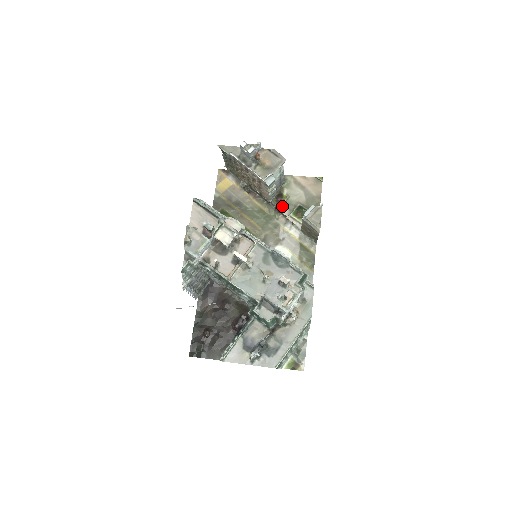
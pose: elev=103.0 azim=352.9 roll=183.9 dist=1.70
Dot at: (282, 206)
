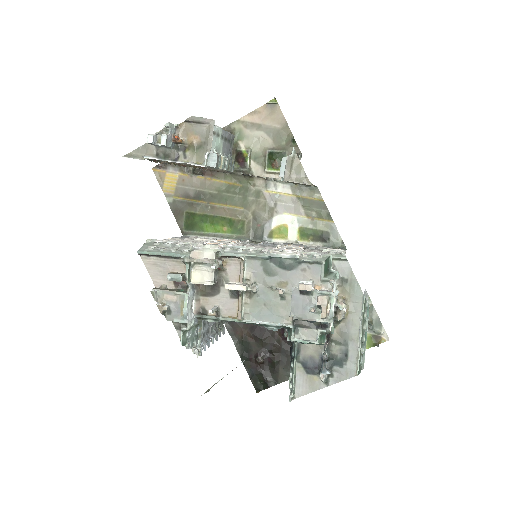
Dot at: (249, 166)
